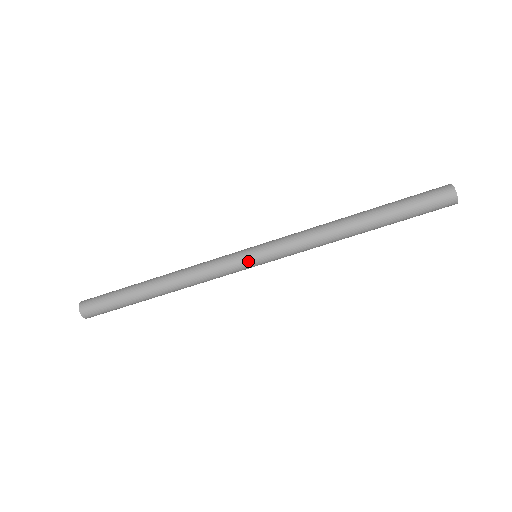
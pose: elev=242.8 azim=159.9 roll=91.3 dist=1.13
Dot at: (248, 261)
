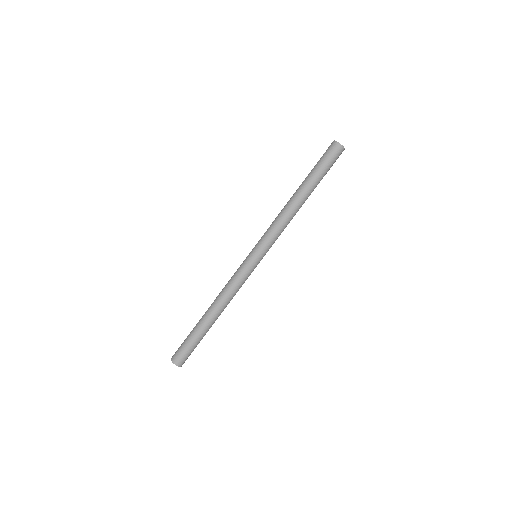
Dot at: (256, 263)
